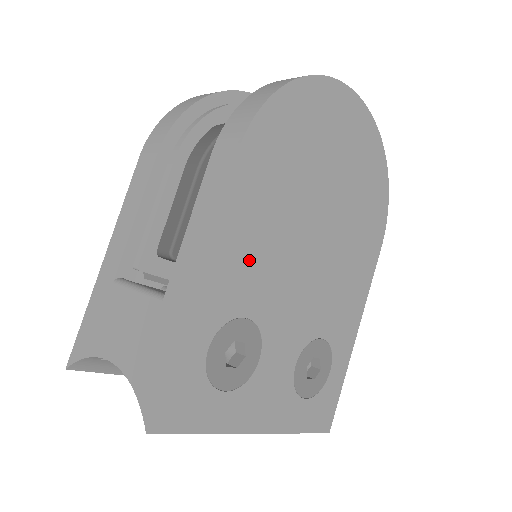
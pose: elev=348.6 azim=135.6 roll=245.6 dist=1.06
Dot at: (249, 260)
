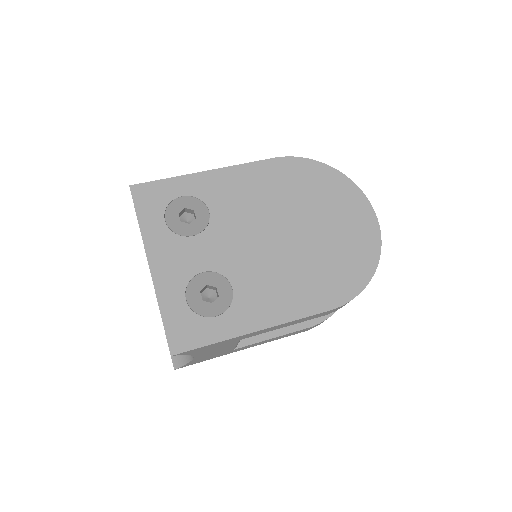
Dot at: (237, 194)
